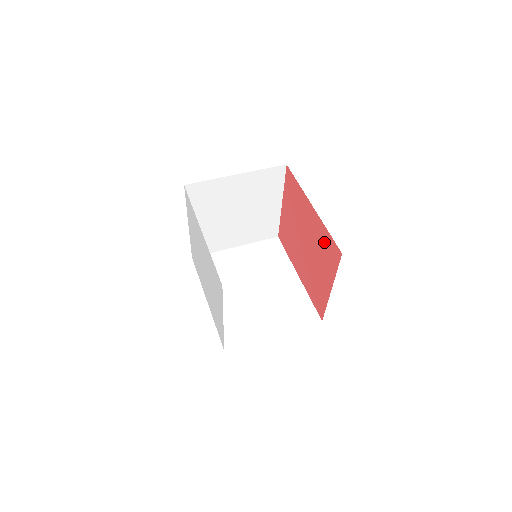
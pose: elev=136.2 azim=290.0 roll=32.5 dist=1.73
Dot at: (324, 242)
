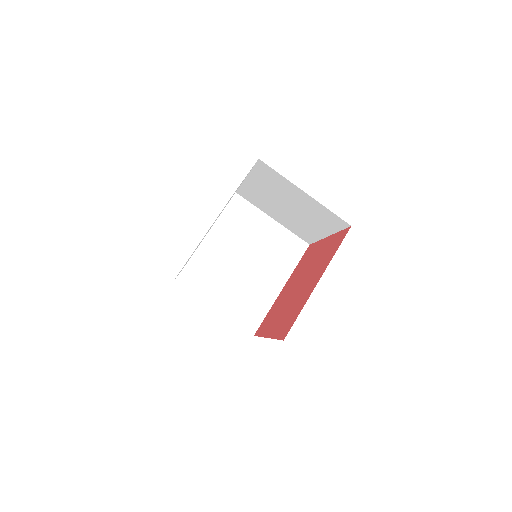
Dot at: (294, 312)
